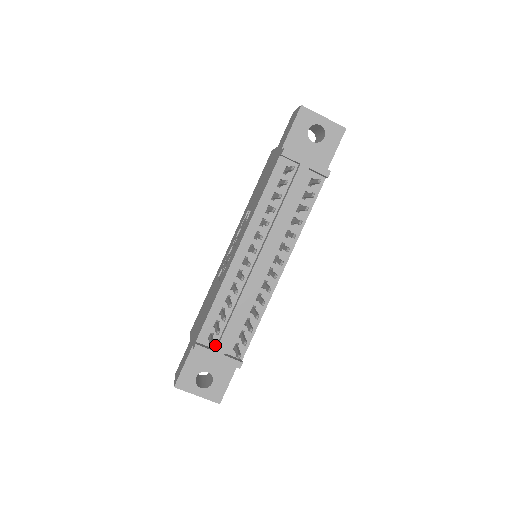
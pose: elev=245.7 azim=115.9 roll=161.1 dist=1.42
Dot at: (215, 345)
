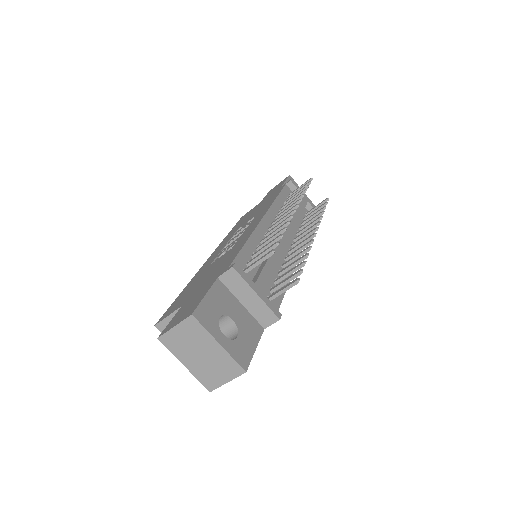
Dot at: occluded
